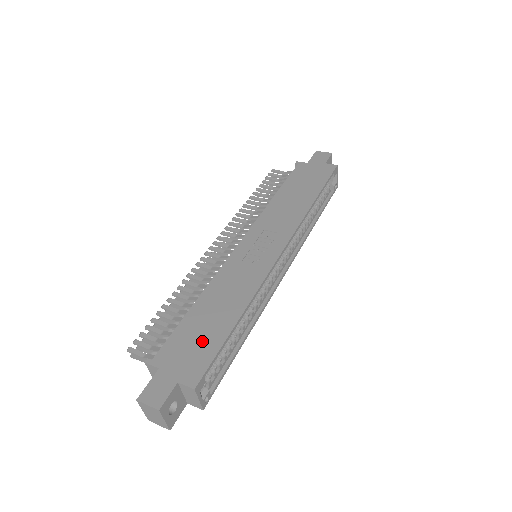
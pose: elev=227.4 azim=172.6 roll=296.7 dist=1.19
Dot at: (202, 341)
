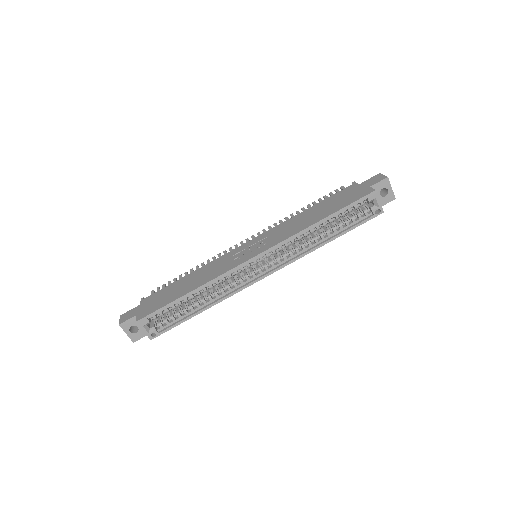
Dot at: (165, 298)
